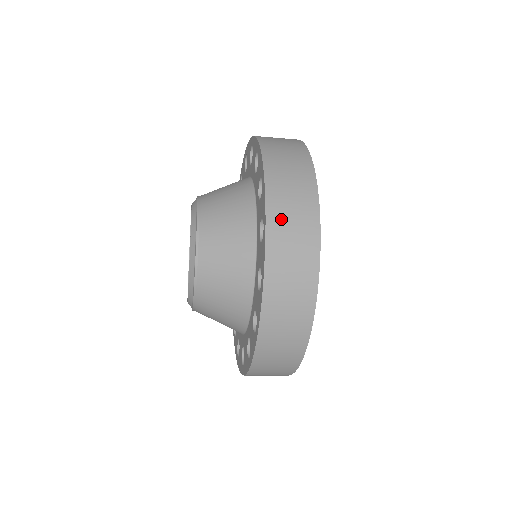
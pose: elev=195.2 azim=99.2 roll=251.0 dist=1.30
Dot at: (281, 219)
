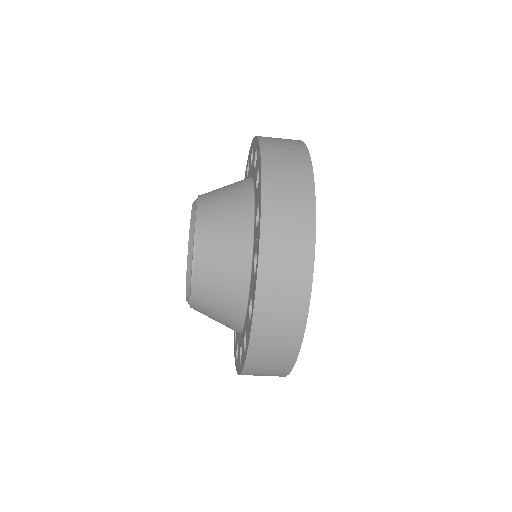
Dot at: (271, 139)
